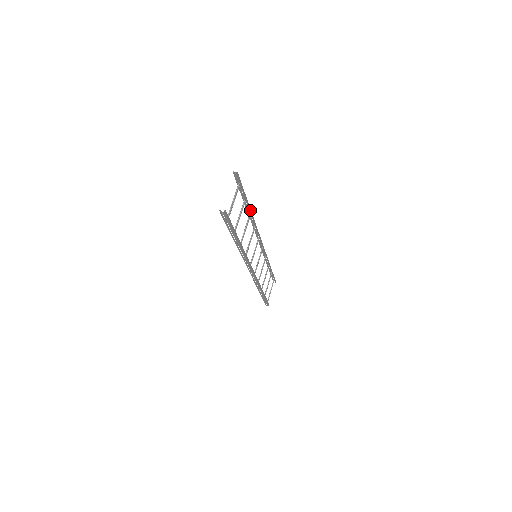
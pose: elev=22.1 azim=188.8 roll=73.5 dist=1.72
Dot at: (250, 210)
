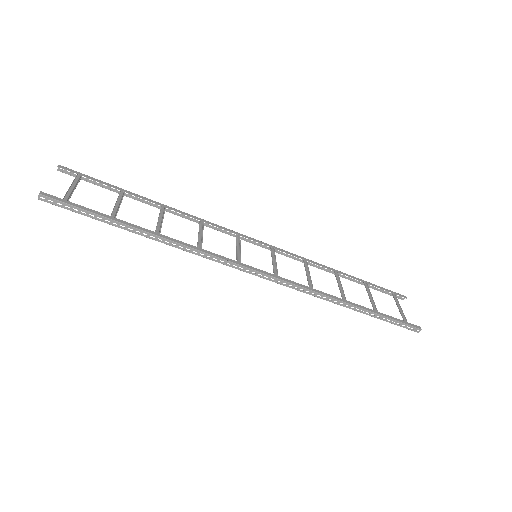
Dot at: (156, 203)
